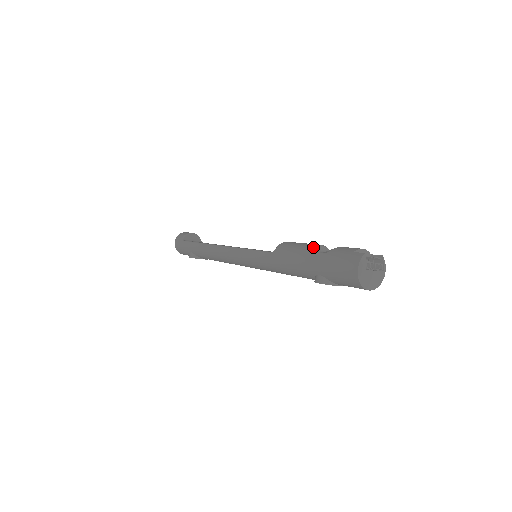
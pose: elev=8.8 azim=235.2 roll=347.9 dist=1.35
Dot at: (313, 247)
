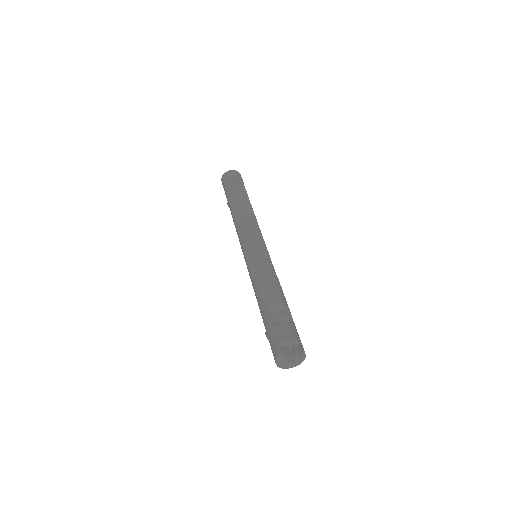
Dot at: (270, 307)
